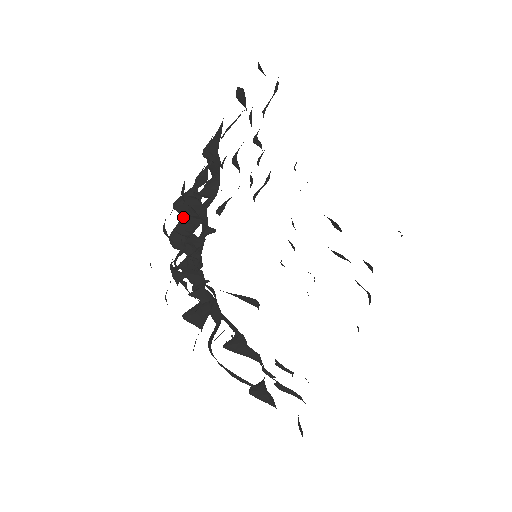
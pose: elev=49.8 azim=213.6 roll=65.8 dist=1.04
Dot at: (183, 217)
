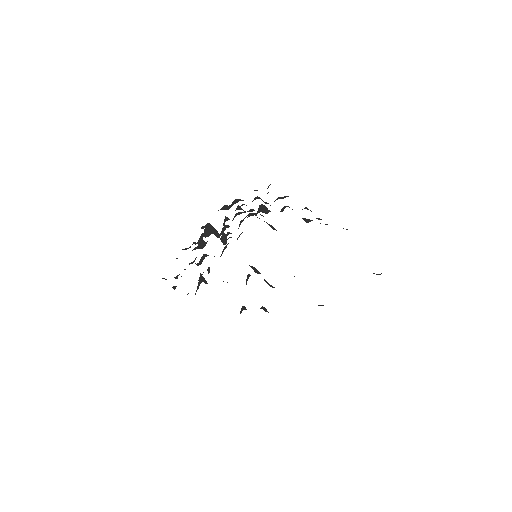
Dot at: occluded
